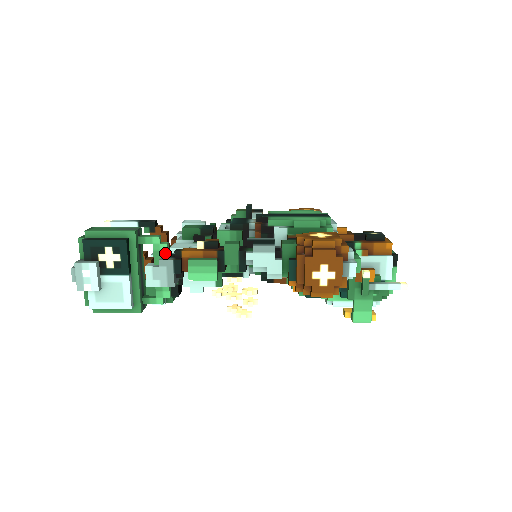
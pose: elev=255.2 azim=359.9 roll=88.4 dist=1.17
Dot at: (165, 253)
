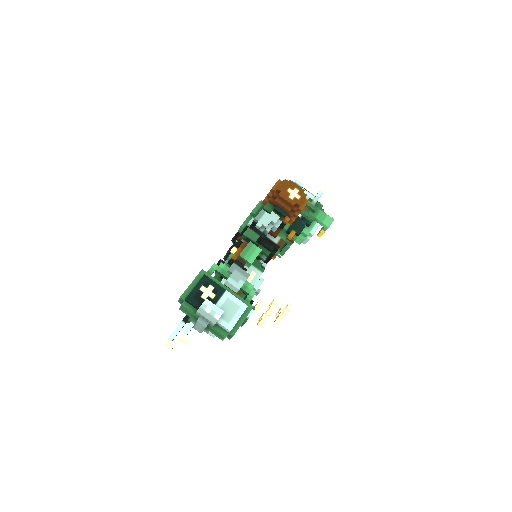
Dot at: (226, 267)
